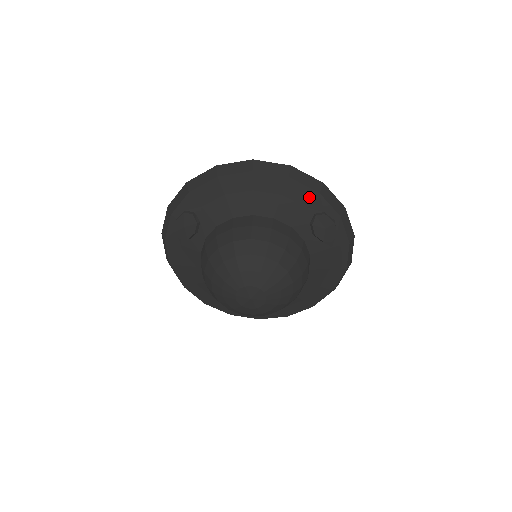
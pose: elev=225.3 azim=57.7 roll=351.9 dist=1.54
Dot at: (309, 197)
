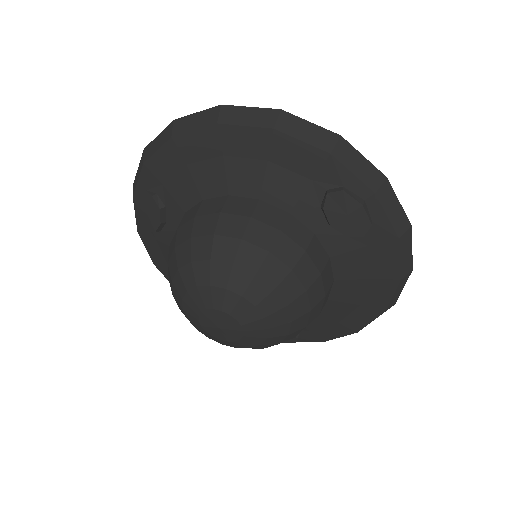
Dot at: (313, 162)
